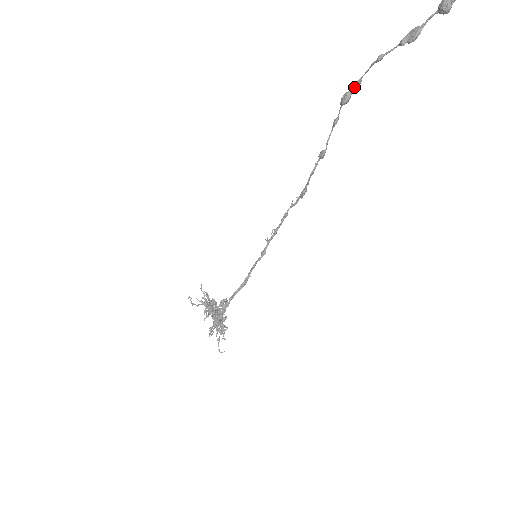
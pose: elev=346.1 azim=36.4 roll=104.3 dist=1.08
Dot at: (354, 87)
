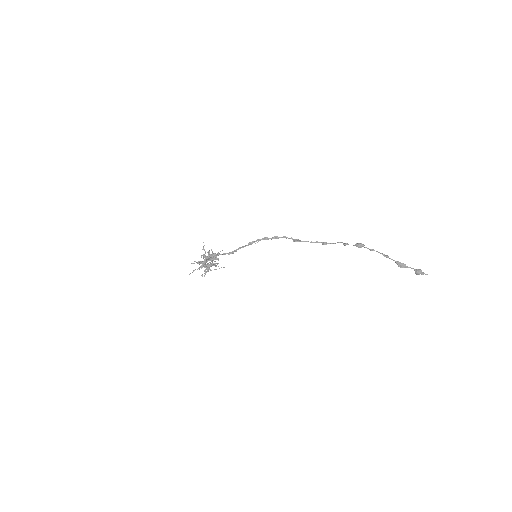
Dot at: occluded
